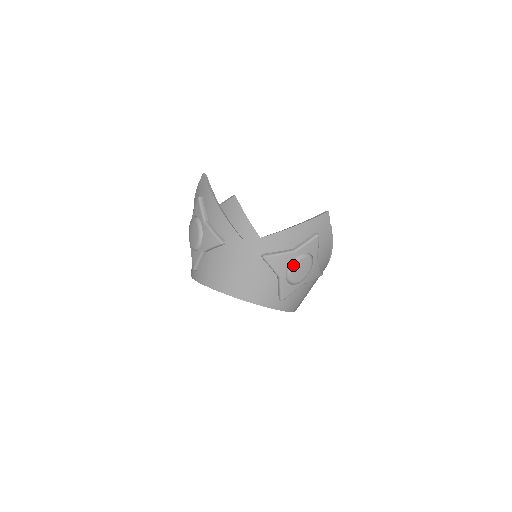
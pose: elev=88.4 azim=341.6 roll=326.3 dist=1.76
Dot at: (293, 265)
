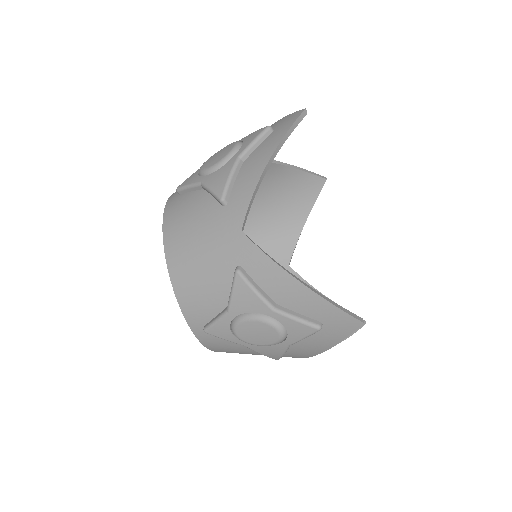
Dot at: (255, 319)
